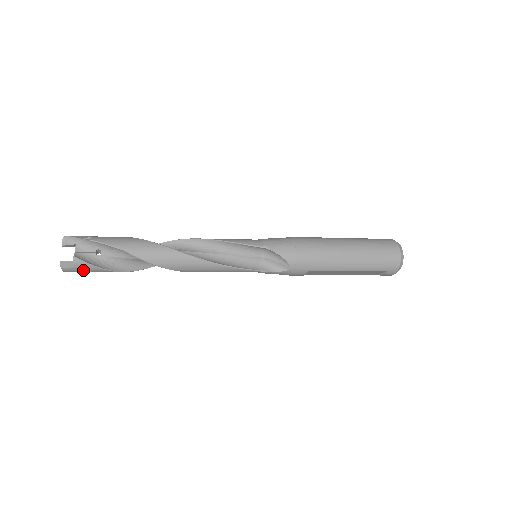
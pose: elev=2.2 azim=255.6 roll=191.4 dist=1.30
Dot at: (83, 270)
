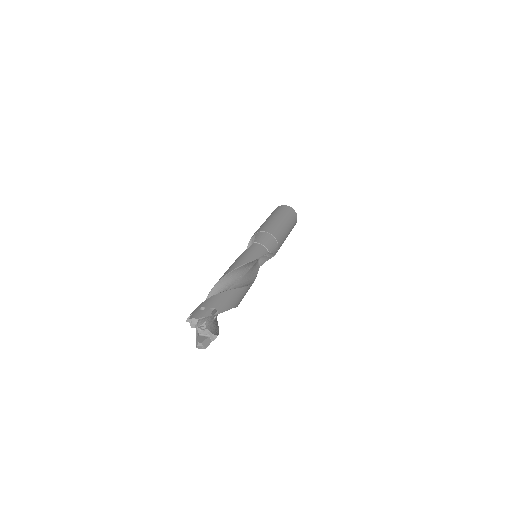
Dot at: occluded
